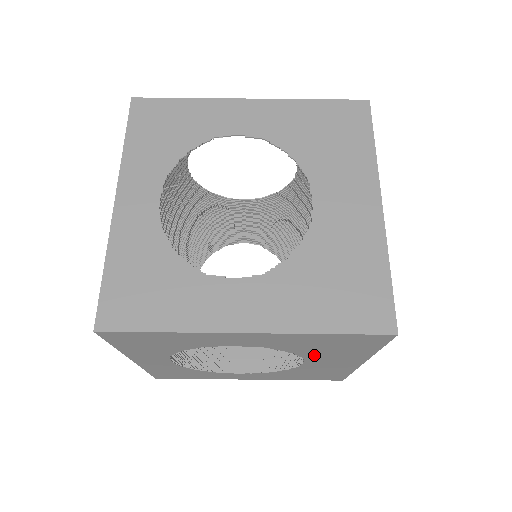
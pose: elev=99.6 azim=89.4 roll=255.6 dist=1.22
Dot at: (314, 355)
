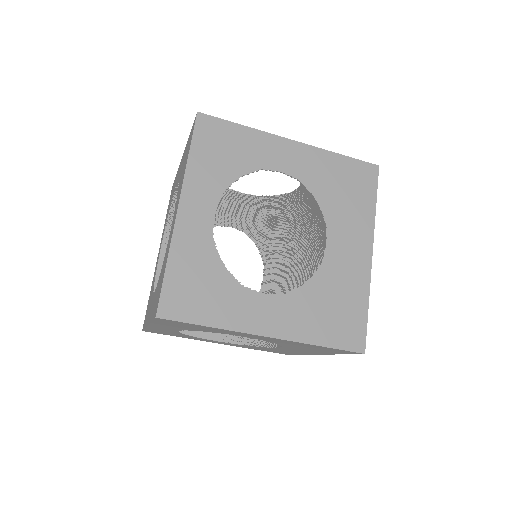
Dot at: occluded
